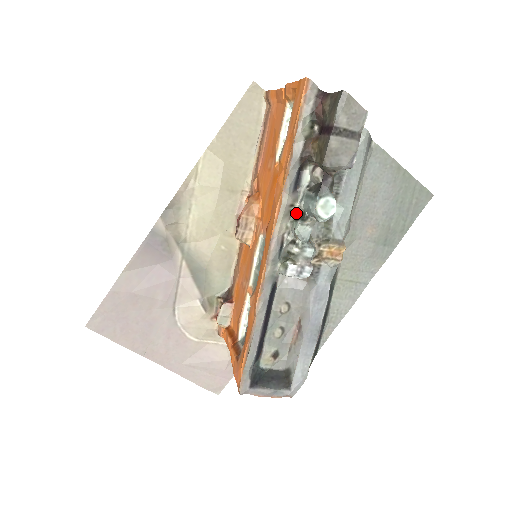
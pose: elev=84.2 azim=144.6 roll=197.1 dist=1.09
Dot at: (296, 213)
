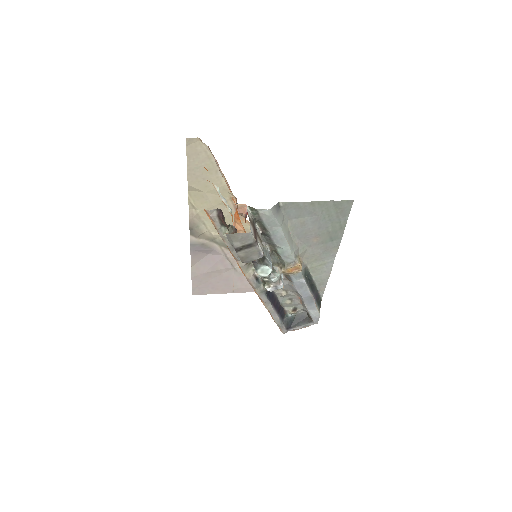
Dot at: occluded
